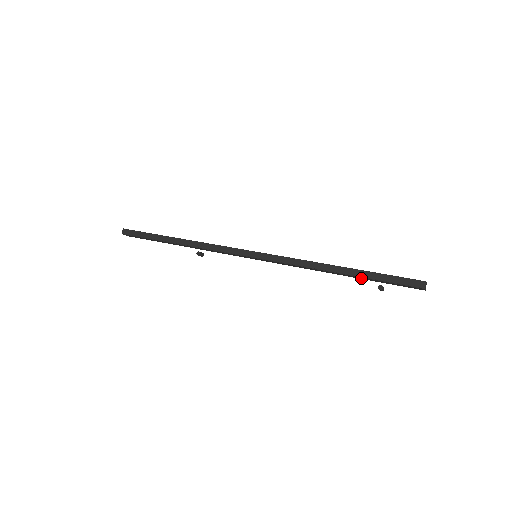
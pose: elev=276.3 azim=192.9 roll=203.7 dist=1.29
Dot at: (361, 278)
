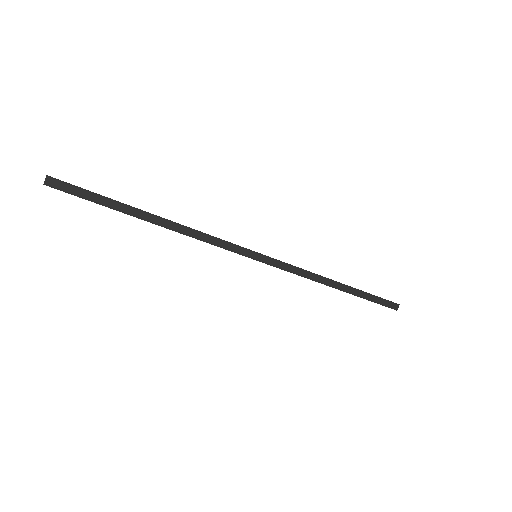
Dot at: occluded
